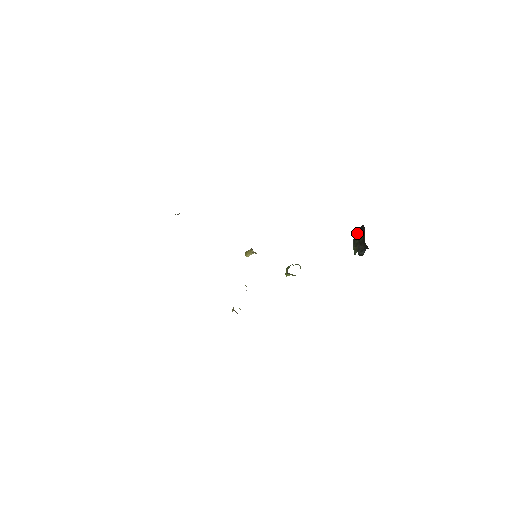
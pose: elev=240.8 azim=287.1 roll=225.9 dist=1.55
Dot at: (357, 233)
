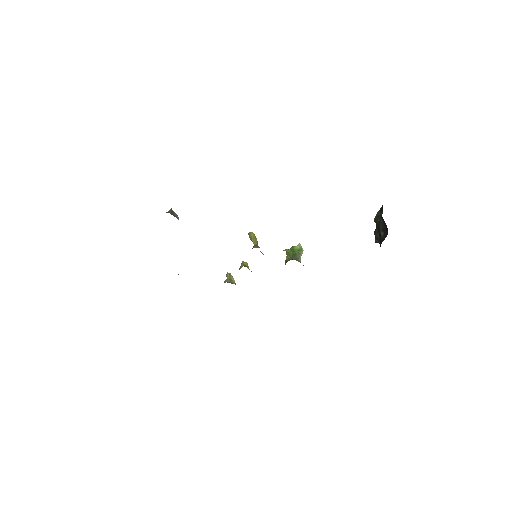
Dot at: (382, 223)
